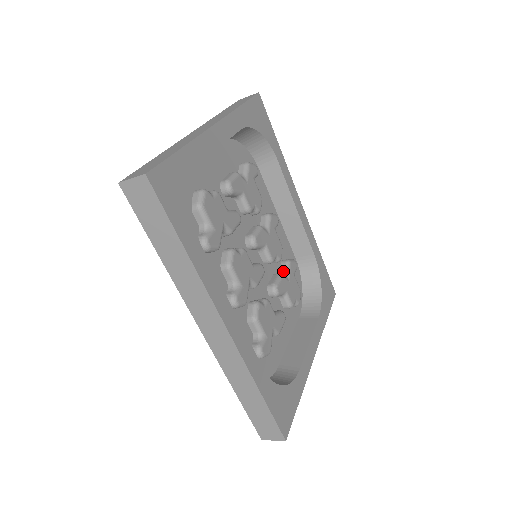
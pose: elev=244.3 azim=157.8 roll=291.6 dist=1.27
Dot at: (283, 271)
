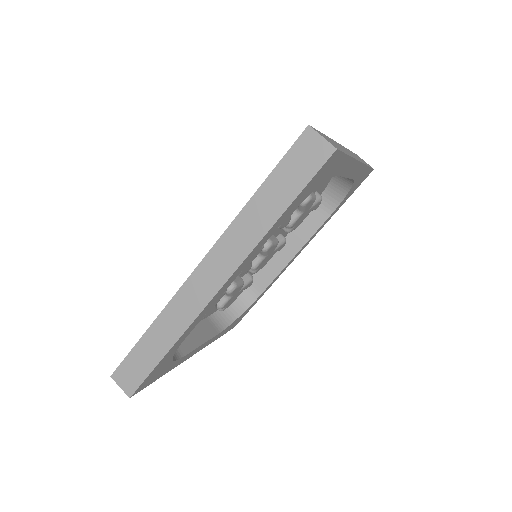
Dot at: (243, 280)
